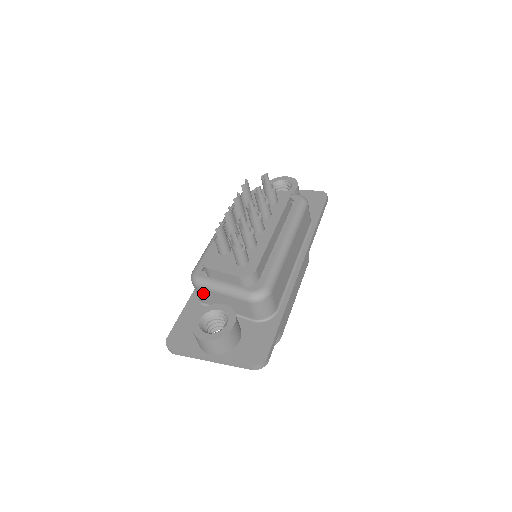
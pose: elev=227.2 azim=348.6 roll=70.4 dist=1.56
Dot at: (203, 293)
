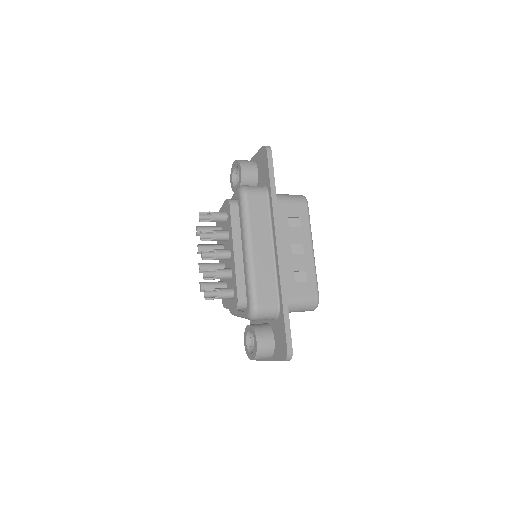
Dot at: occluded
